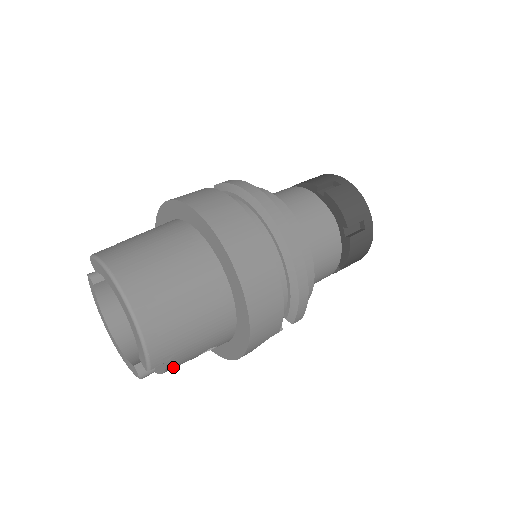
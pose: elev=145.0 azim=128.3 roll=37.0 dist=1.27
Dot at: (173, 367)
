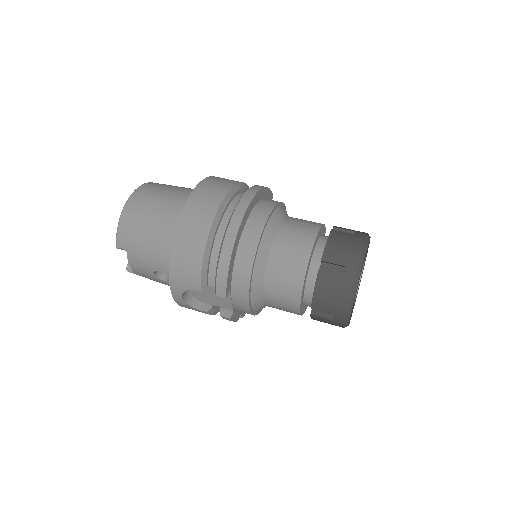
Dot at: (135, 265)
